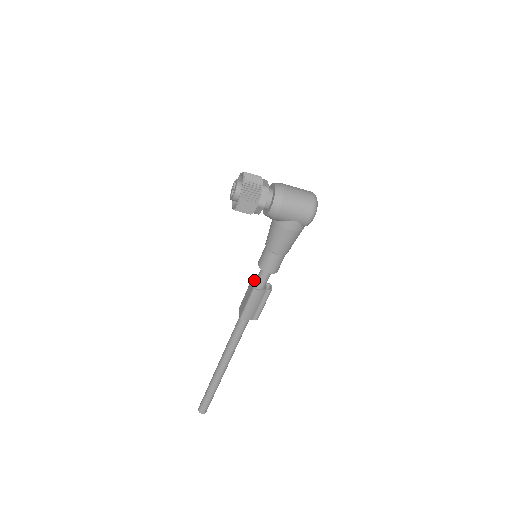
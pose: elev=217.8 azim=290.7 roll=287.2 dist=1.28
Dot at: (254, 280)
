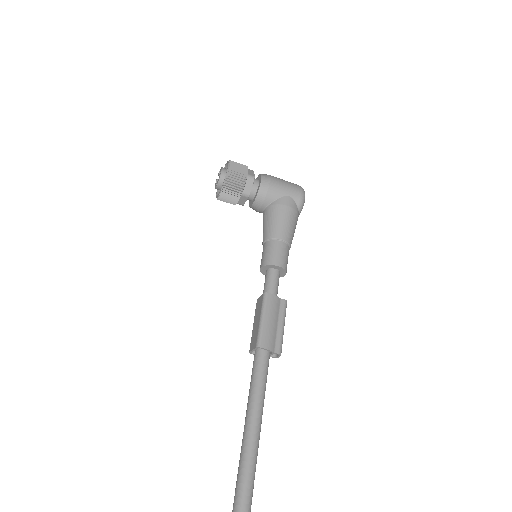
Dot at: occluded
